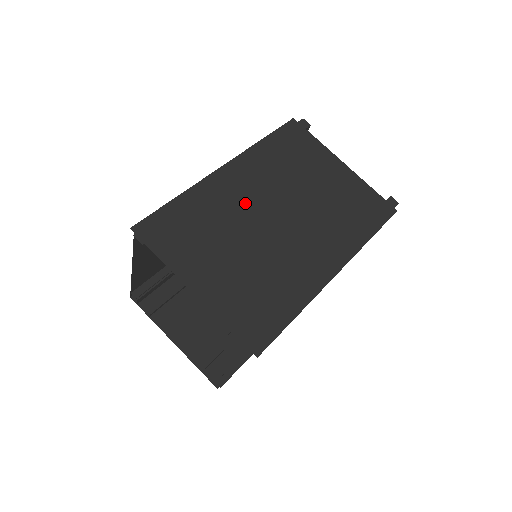
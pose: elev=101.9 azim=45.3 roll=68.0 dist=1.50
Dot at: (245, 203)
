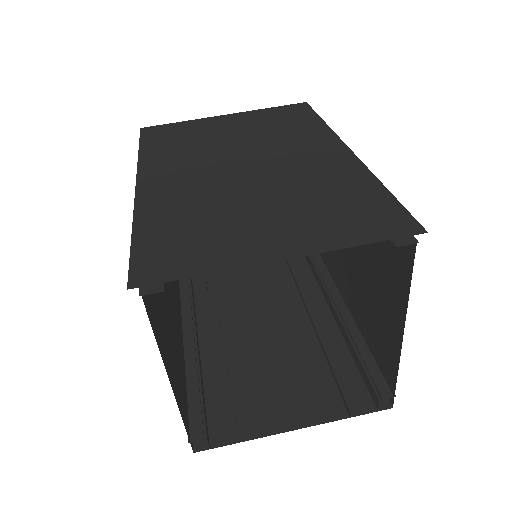
Dot at: (201, 182)
